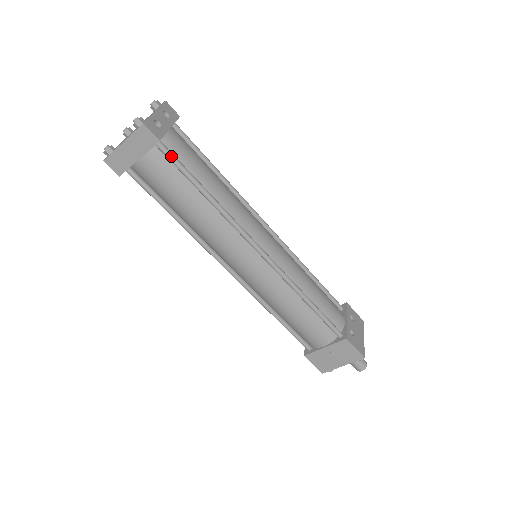
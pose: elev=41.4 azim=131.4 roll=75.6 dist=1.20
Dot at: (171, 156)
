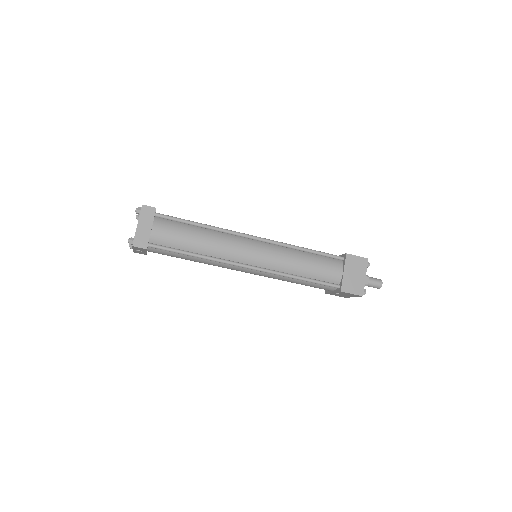
Dot at: (167, 216)
